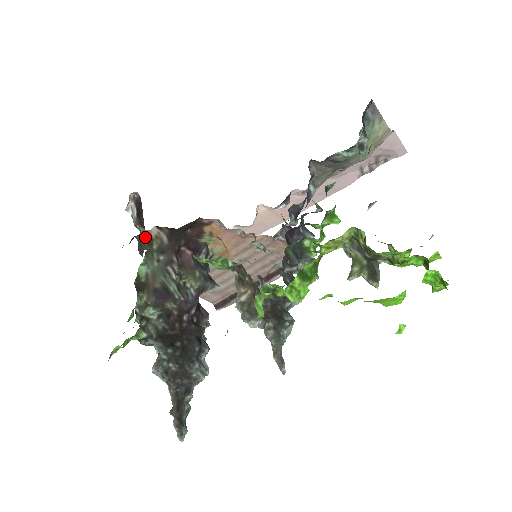
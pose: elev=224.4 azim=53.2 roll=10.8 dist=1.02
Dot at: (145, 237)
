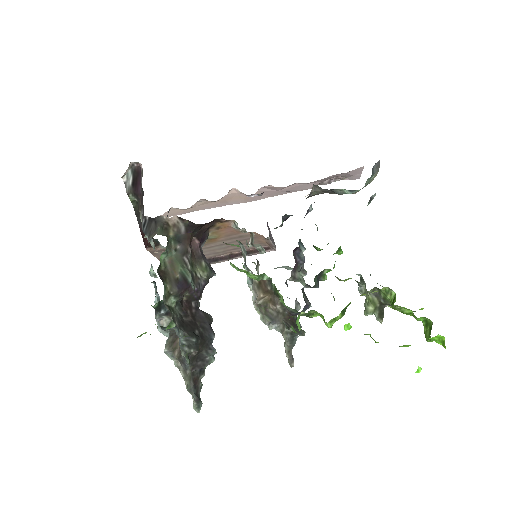
Dot at: (159, 221)
